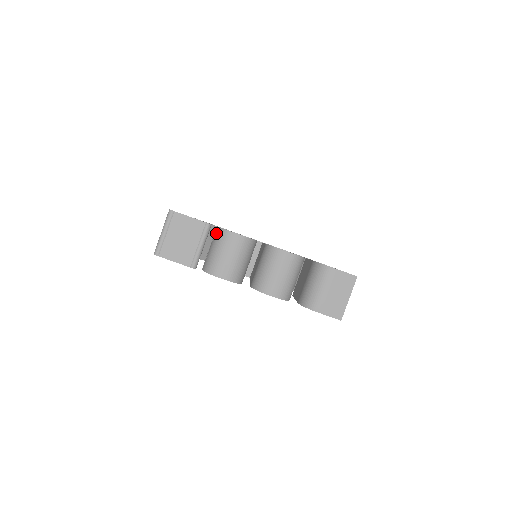
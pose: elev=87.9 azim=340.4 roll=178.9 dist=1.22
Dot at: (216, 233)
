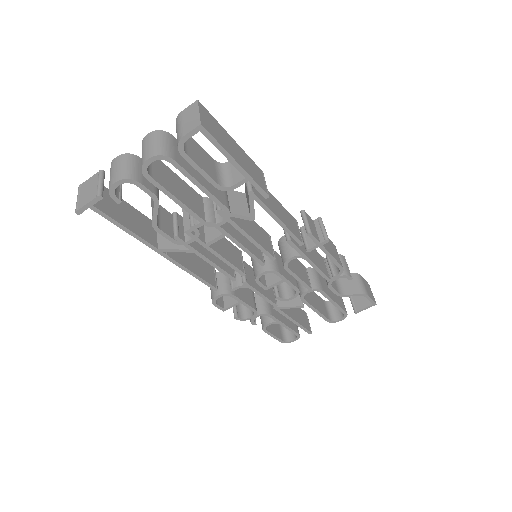
Dot at: occluded
